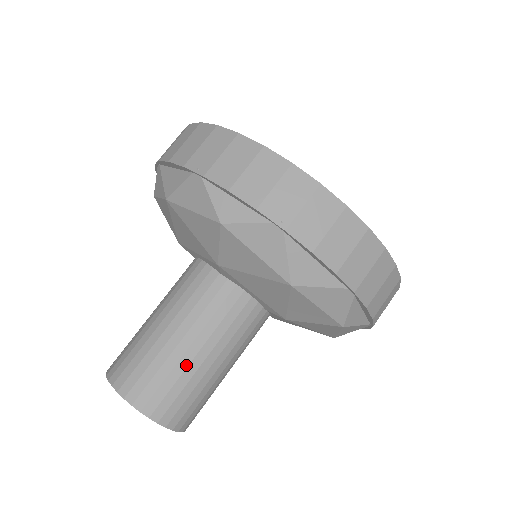
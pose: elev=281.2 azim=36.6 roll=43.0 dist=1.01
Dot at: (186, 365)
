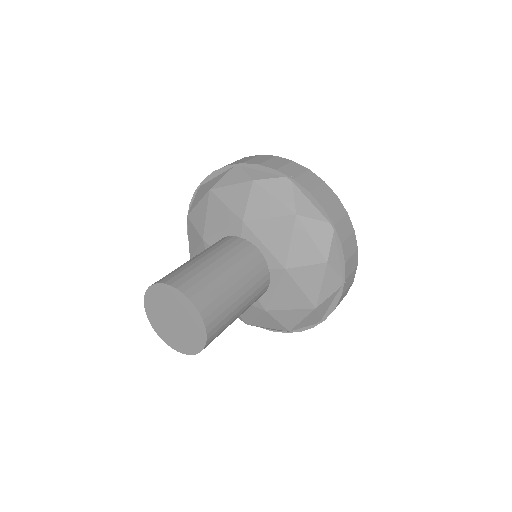
Dot at: (218, 275)
